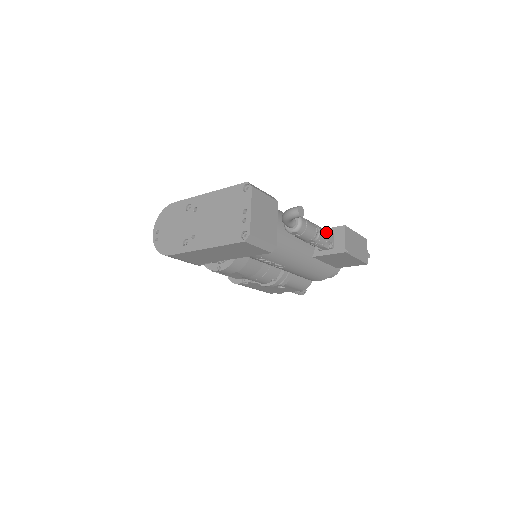
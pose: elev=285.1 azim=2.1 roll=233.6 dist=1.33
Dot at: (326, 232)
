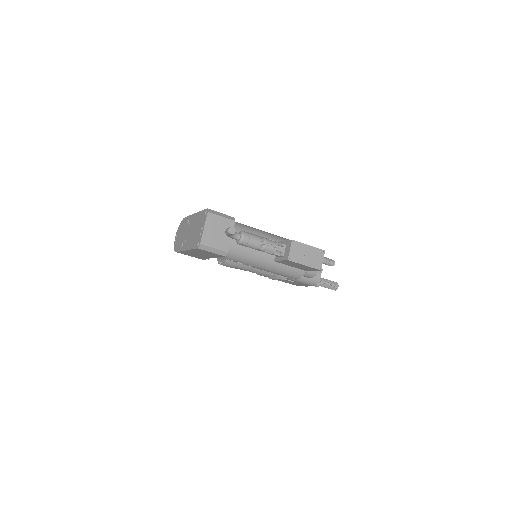
Dot at: (276, 244)
